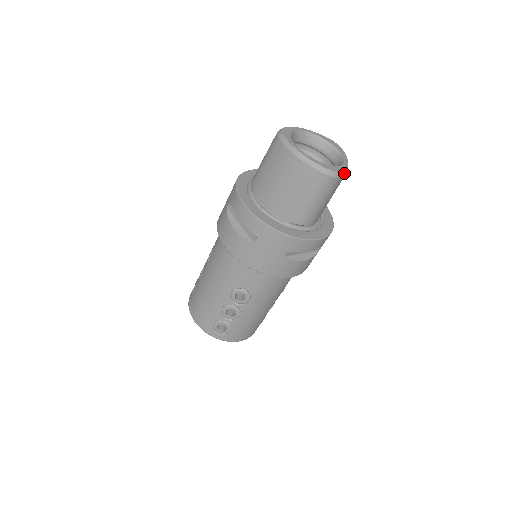
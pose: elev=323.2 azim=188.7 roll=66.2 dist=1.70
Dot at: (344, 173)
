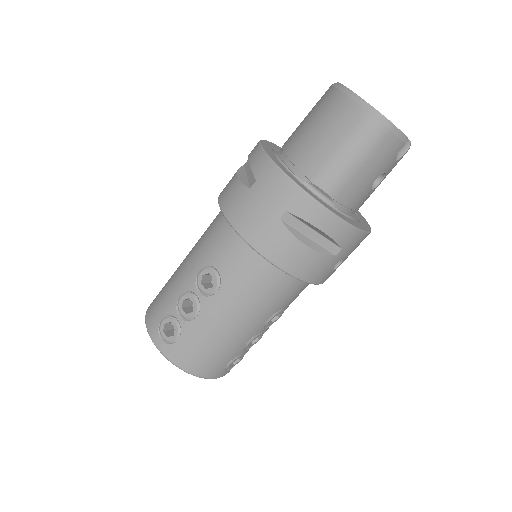
Dot at: (398, 134)
